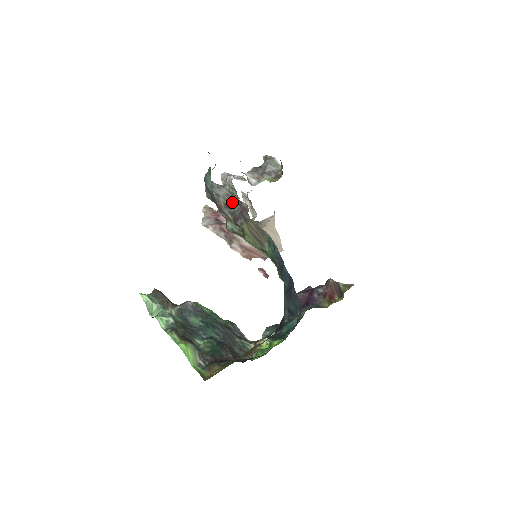
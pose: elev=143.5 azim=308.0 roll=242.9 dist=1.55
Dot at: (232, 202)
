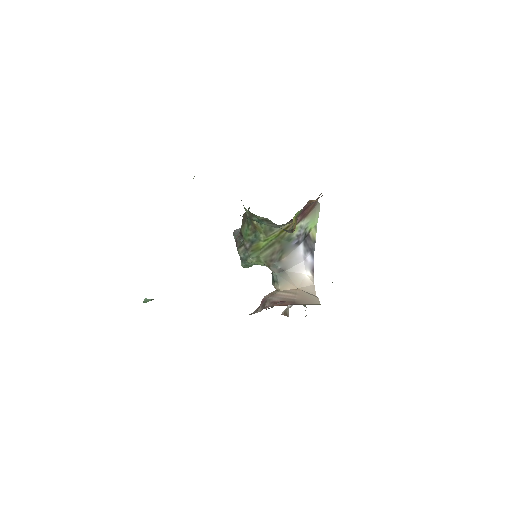
Dot at: occluded
